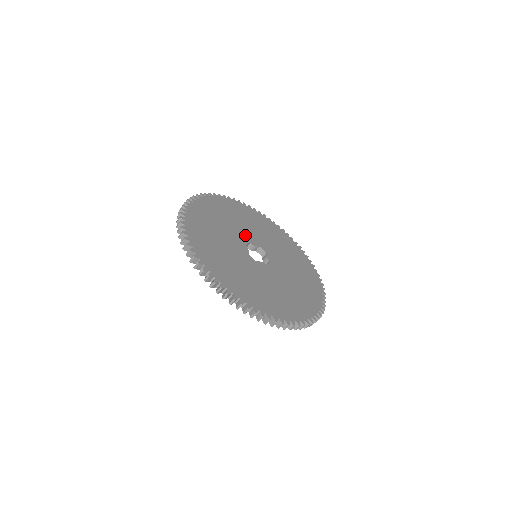
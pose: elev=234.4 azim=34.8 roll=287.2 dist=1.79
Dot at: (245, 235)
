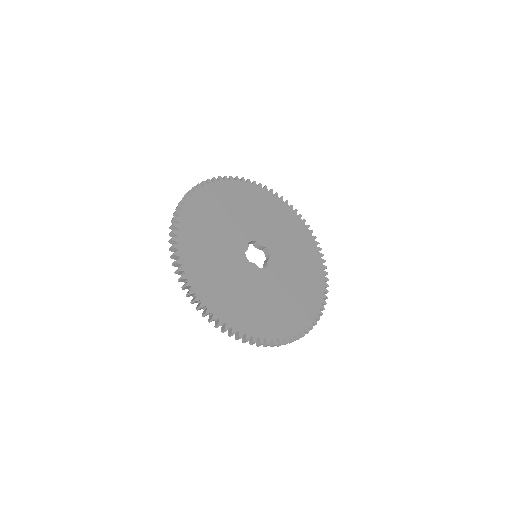
Dot at: (256, 231)
